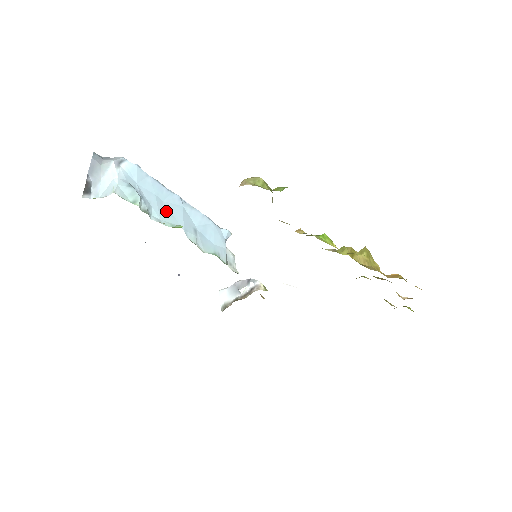
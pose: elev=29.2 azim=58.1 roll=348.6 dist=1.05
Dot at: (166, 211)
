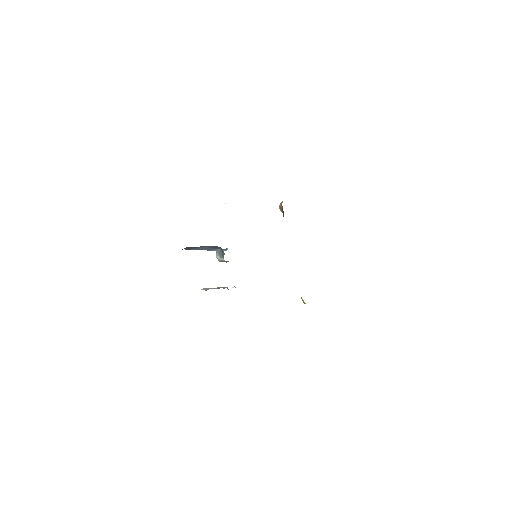
Dot at: occluded
